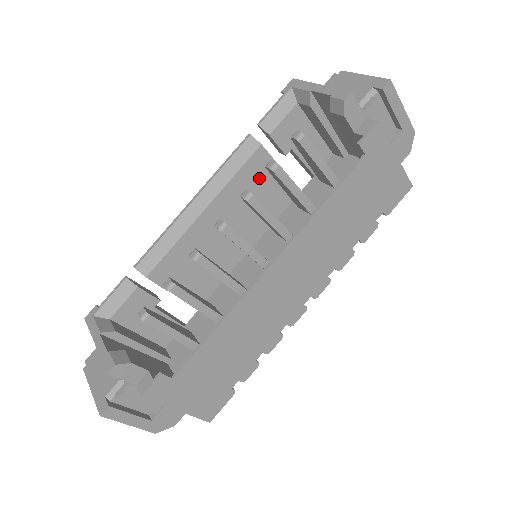
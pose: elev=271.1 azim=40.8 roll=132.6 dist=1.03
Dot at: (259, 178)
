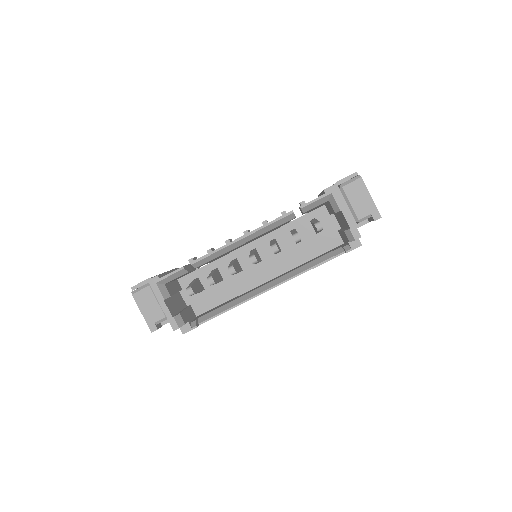
Dot at: occluded
